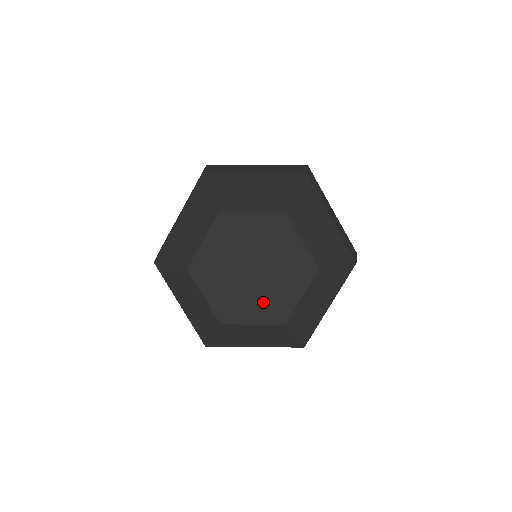
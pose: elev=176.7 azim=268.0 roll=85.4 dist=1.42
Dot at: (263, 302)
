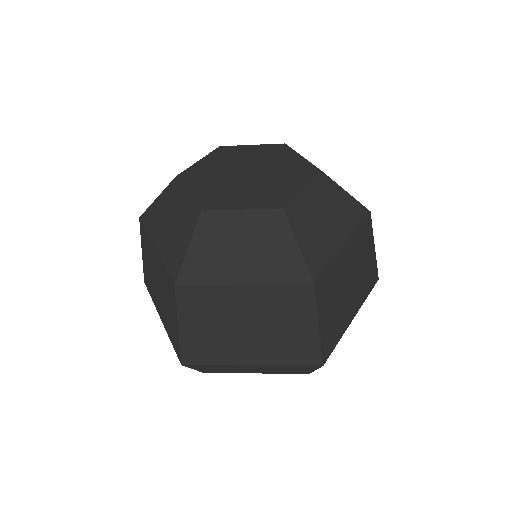
Dot at: (257, 193)
